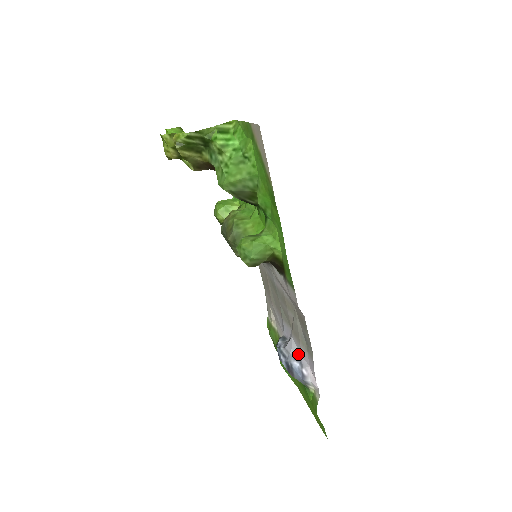
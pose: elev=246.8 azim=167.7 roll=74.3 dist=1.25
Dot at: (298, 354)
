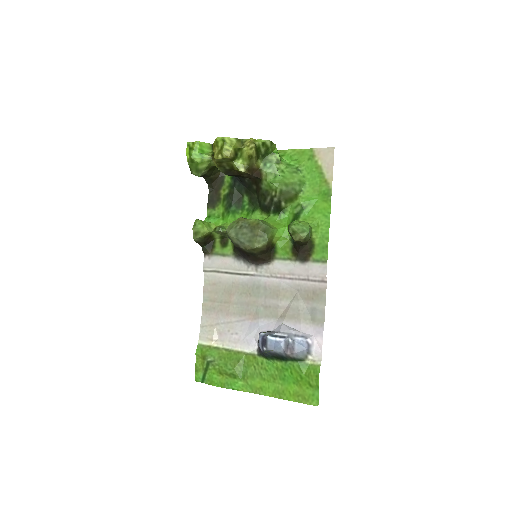
Dot at: (297, 331)
